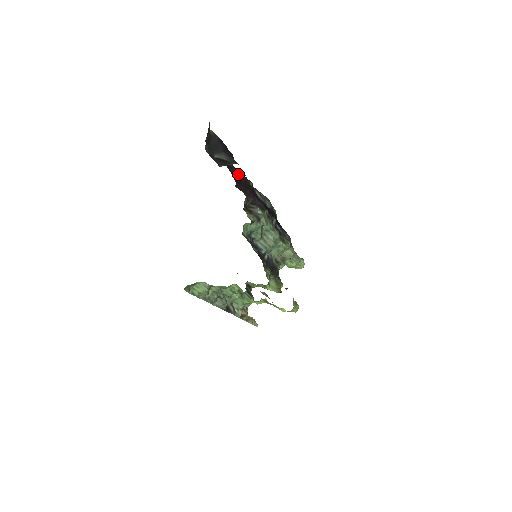
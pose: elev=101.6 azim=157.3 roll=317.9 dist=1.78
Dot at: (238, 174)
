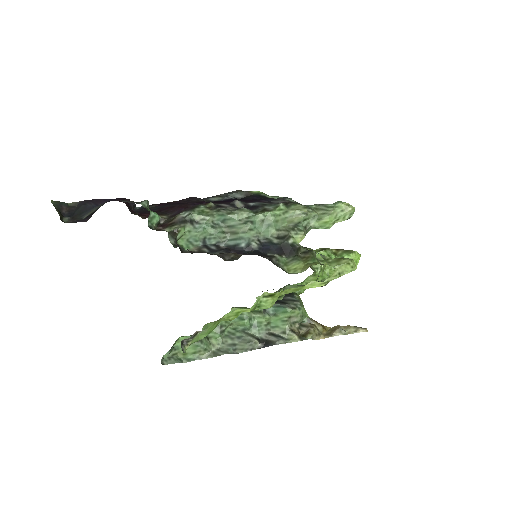
Dot at: (161, 206)
